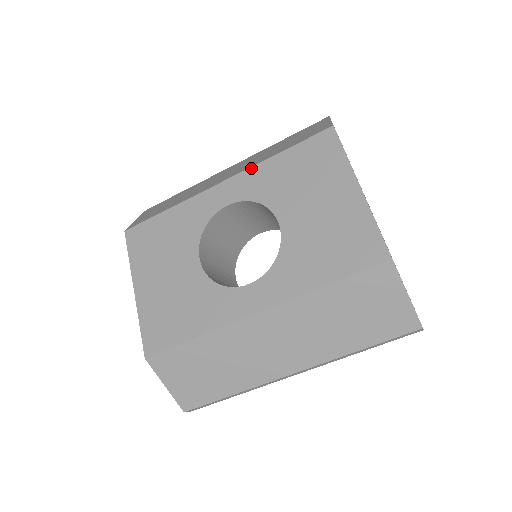
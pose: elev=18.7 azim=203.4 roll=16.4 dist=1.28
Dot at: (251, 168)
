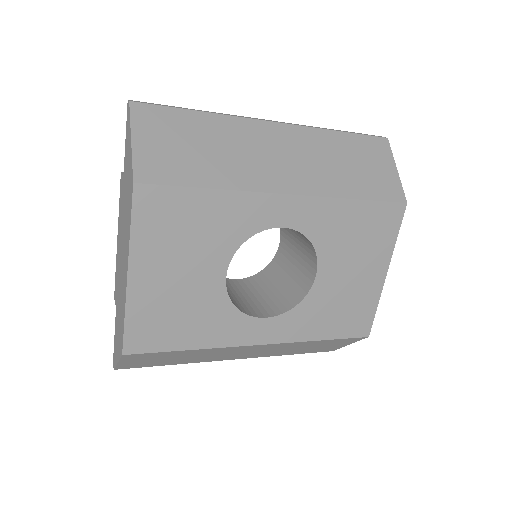
Dot at: (325, 198)
